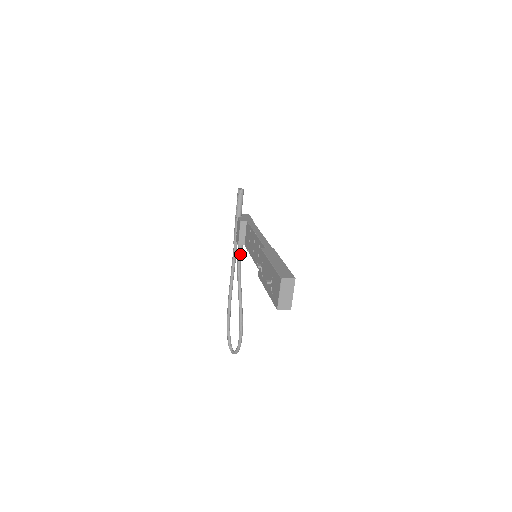
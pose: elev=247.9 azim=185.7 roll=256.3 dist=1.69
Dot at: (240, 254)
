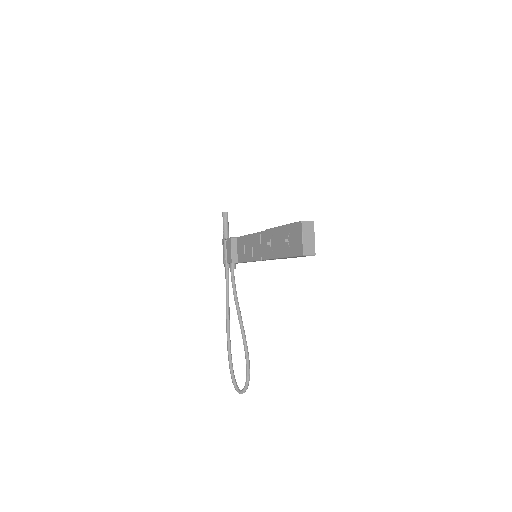
Dot at: occluded
